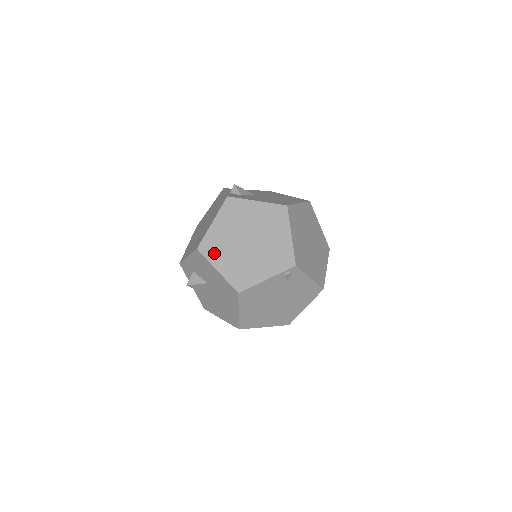
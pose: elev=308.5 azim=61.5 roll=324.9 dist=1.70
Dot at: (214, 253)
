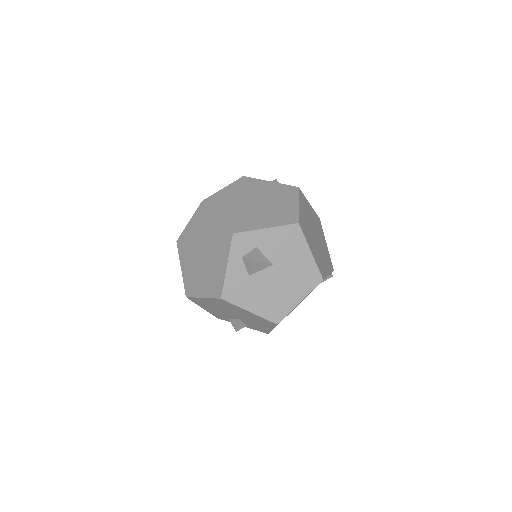
Dot at: (306, 234)
